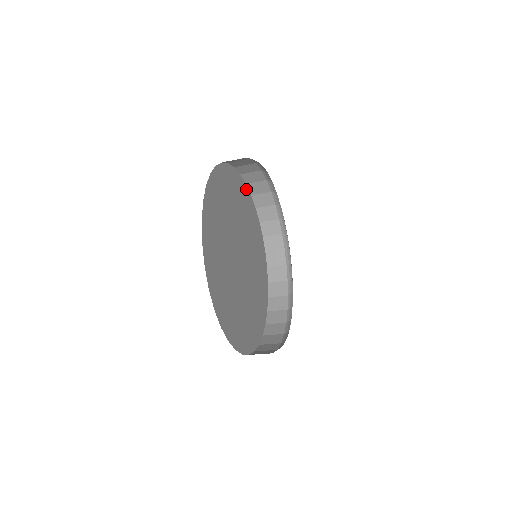
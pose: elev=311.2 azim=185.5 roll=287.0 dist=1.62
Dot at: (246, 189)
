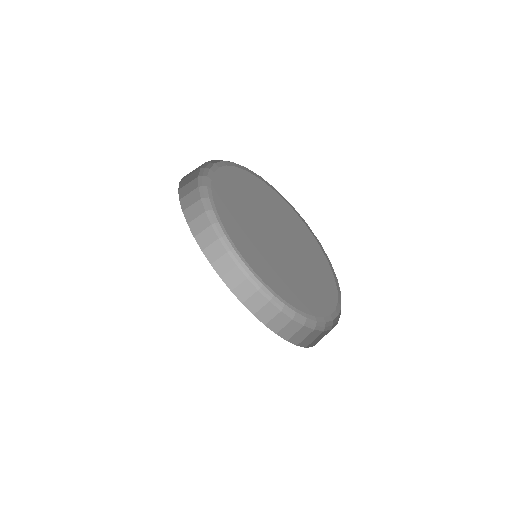
Dot at: occluded
